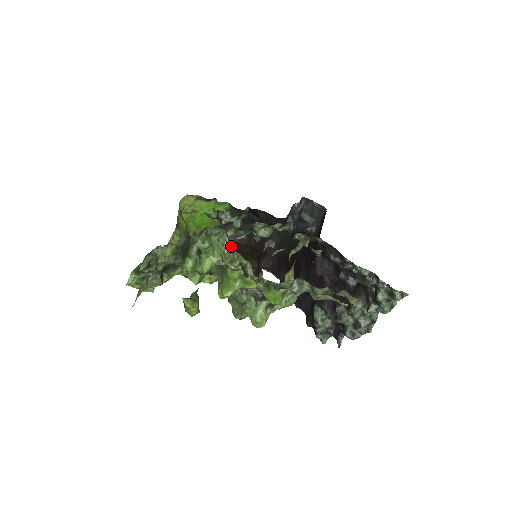
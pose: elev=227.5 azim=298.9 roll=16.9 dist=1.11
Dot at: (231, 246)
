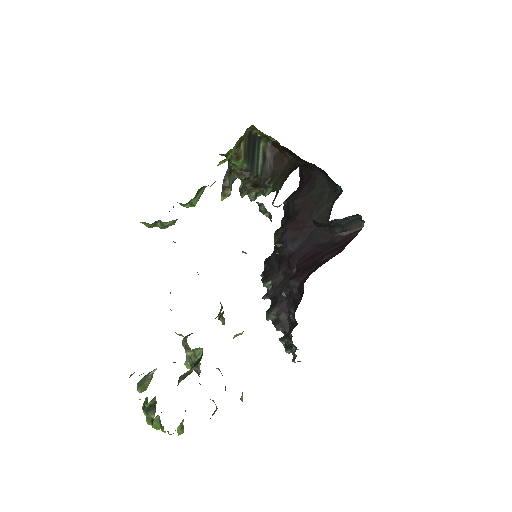
Dot at: occluded
